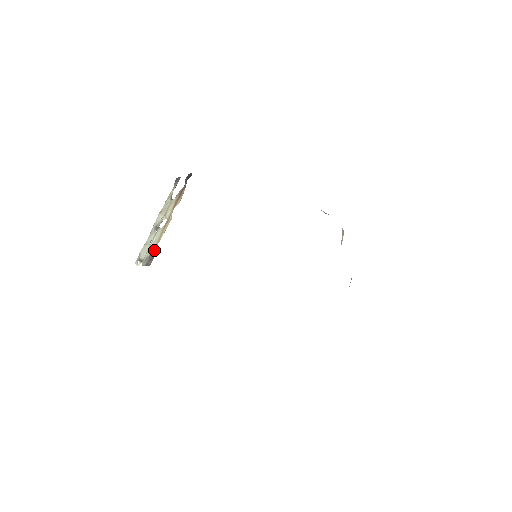
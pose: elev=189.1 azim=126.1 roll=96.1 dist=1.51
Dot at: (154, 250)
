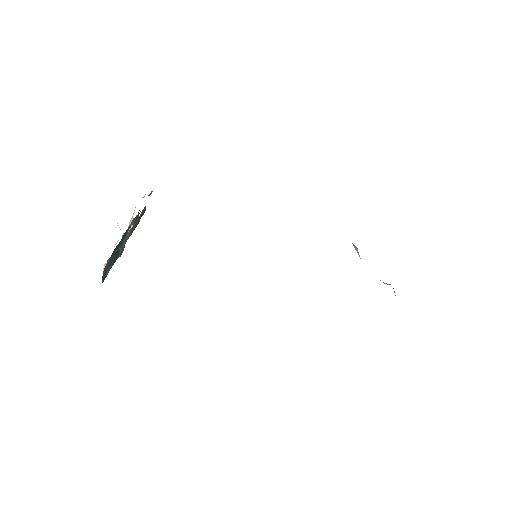
Dot at: occluded
